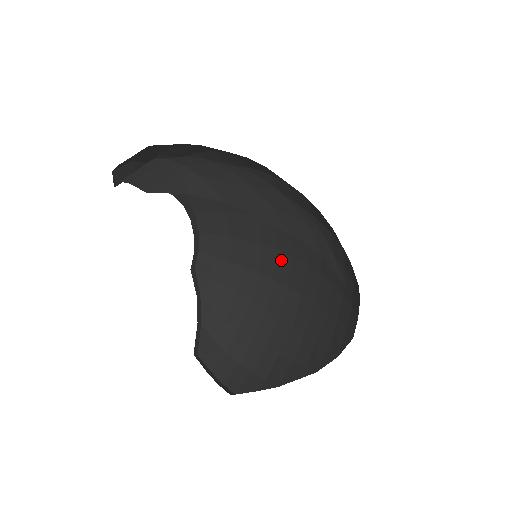
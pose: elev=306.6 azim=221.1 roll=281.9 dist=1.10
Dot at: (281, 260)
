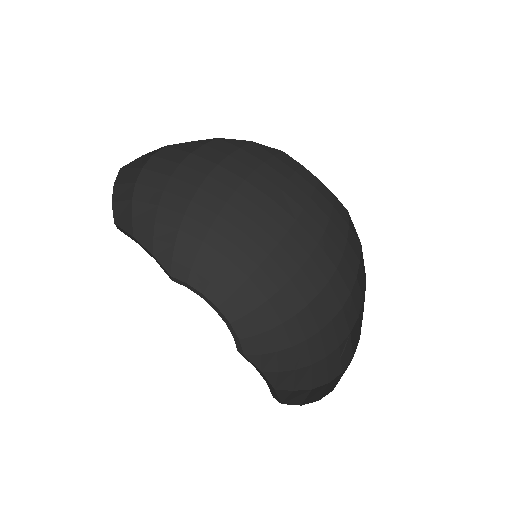
Dot at: (298, 282)
